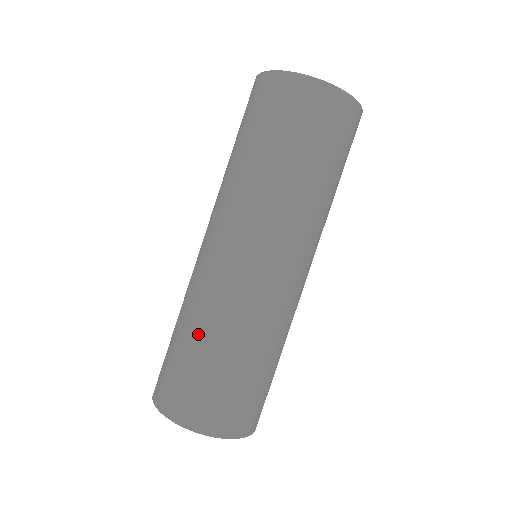
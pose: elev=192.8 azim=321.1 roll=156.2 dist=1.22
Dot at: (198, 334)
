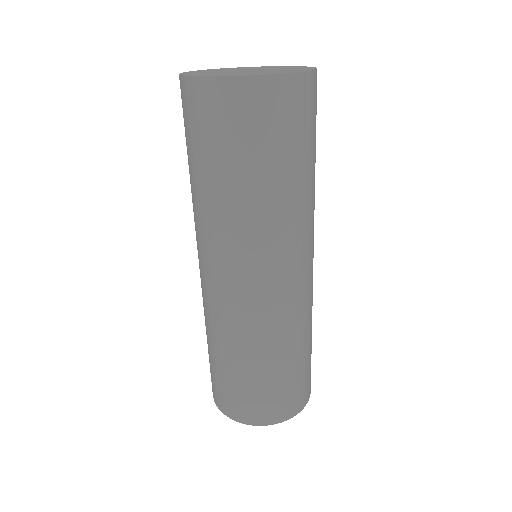
Dot at: occluded
